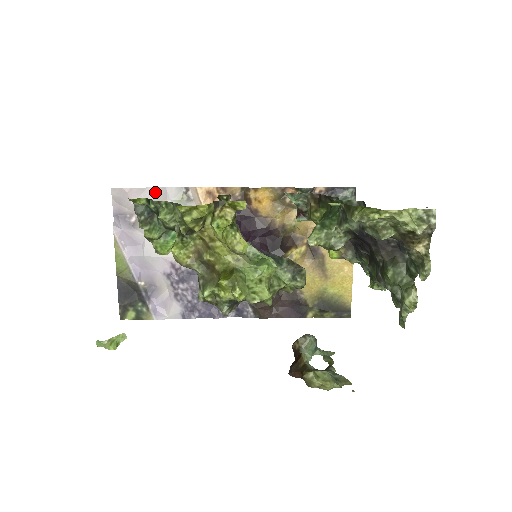
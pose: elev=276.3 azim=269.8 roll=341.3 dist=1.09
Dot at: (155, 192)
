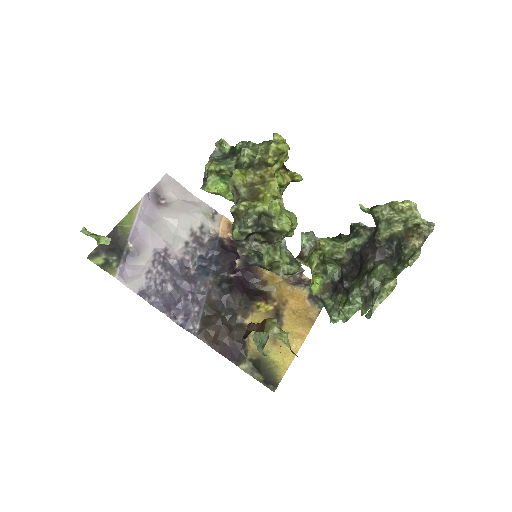
Dot at: (193, 198)
